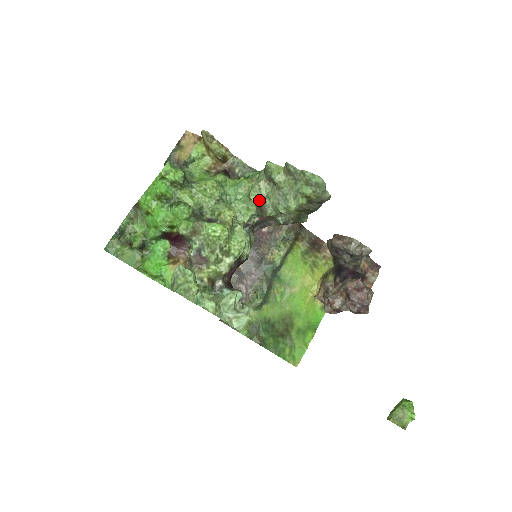
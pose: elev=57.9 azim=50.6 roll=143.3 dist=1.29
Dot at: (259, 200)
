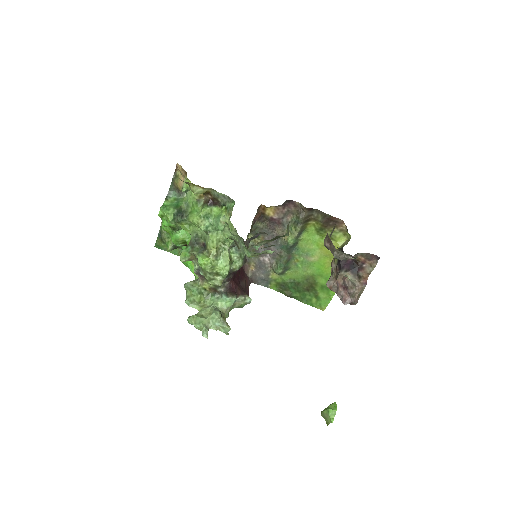
Dot at: (231, 238)
